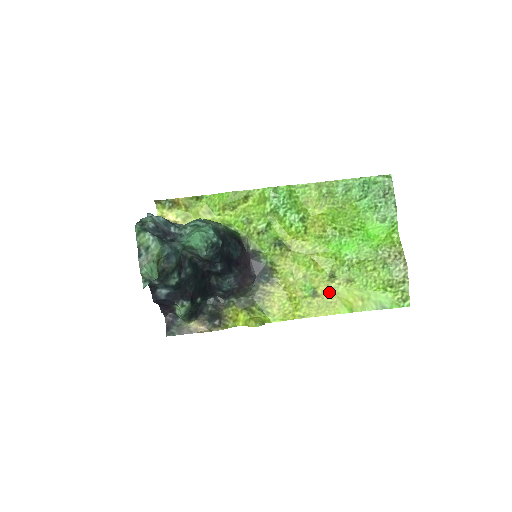
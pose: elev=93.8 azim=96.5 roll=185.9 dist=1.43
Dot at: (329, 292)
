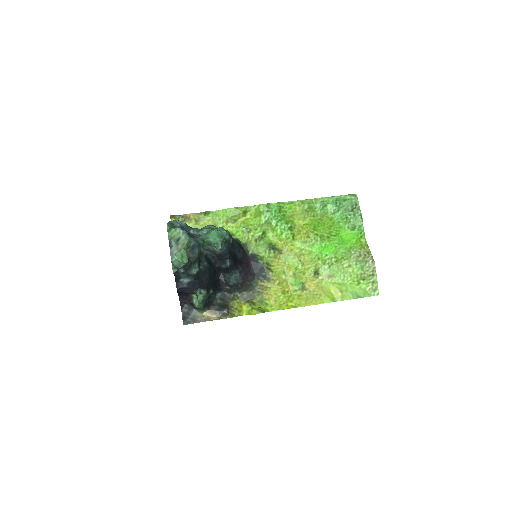
Dot at: (315, 286)
